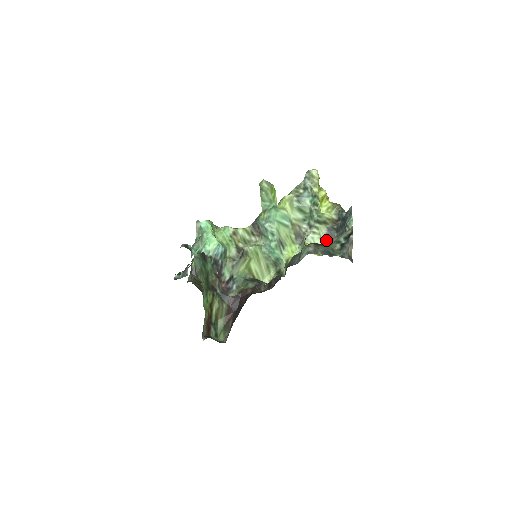
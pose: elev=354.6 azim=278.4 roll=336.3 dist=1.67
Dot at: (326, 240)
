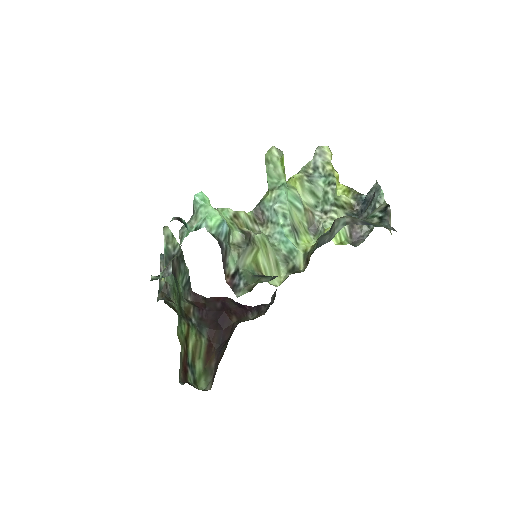
Dot at: (347, 227)
